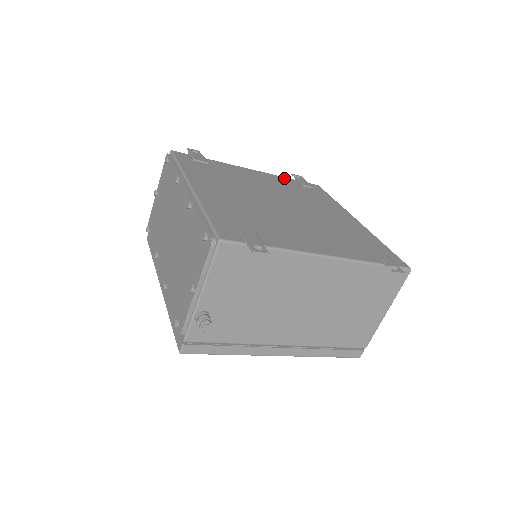
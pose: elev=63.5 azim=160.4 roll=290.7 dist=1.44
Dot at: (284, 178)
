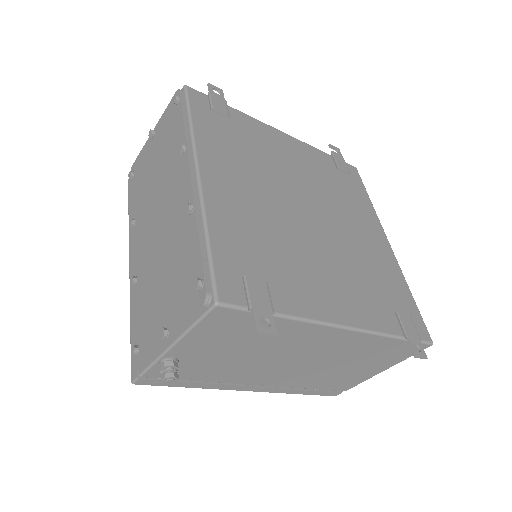
Dot at: (319, 152)
